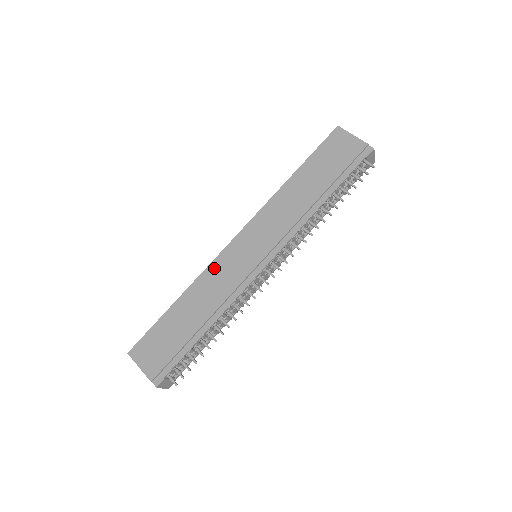
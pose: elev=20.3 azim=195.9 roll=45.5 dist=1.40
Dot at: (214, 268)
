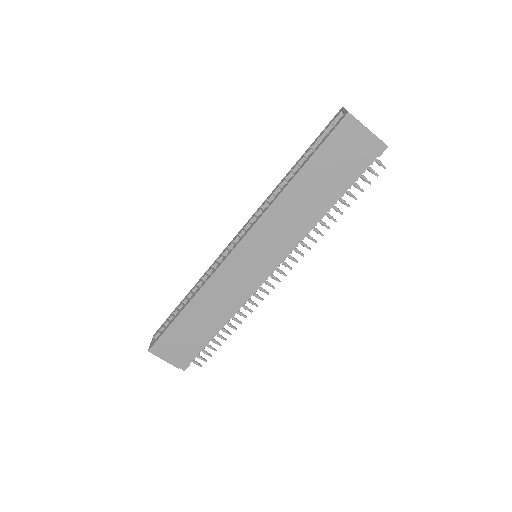
Dot at: (217, 279)
